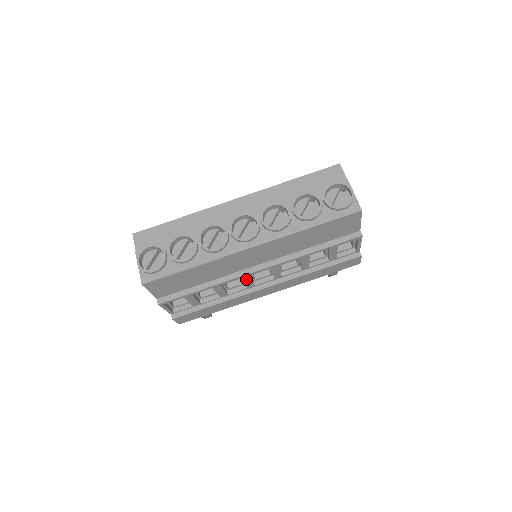
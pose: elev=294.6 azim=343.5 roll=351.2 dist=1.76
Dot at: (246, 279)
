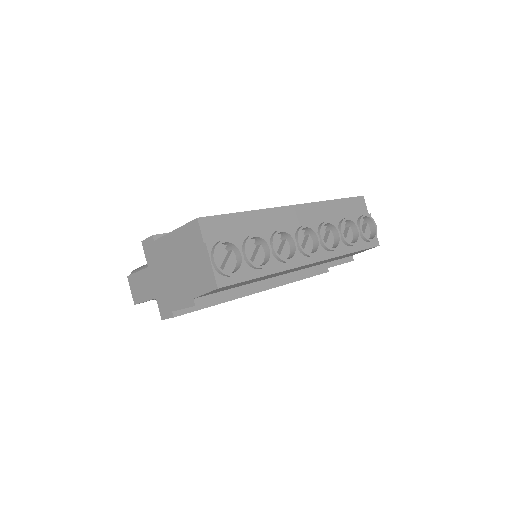
Dot at: occluded
